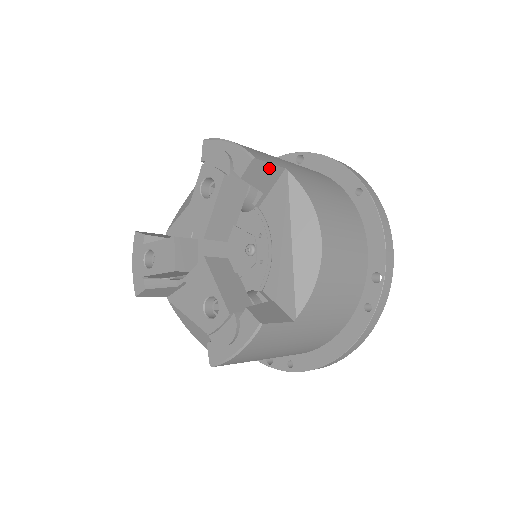
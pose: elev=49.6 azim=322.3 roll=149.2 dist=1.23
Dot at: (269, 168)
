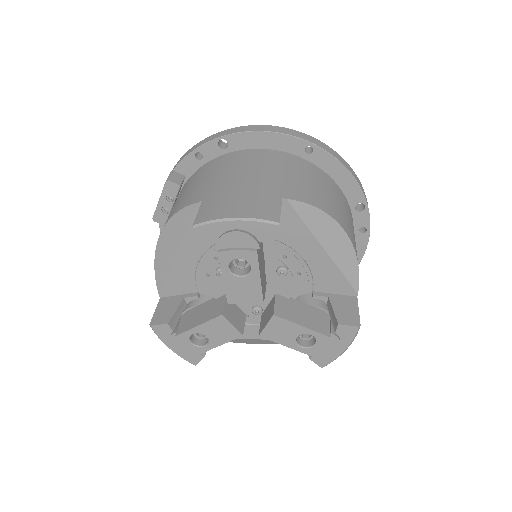
Dot at: occluded
